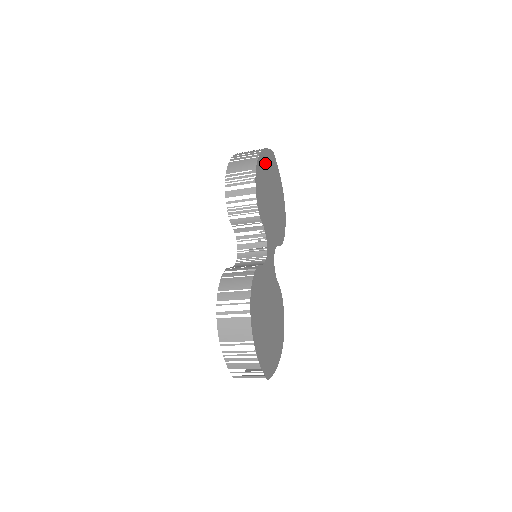
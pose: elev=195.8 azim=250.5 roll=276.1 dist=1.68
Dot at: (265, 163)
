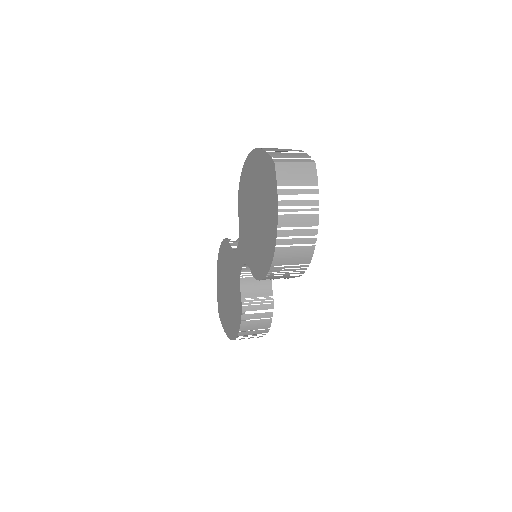
Dot at: occluded
